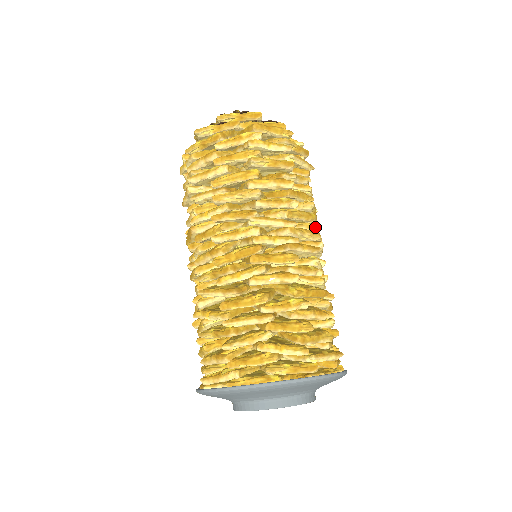
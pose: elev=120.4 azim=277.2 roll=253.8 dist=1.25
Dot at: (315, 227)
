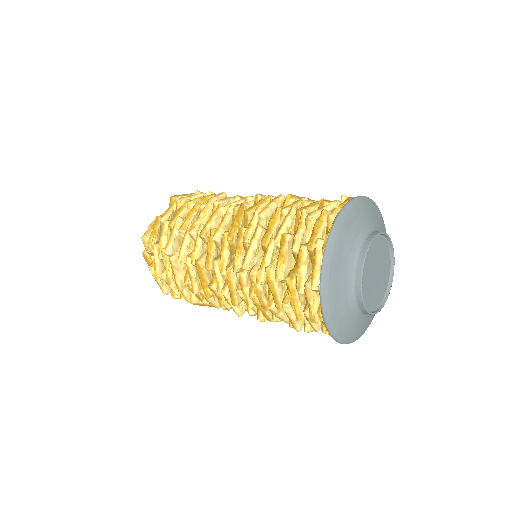
Dot at: occluded
